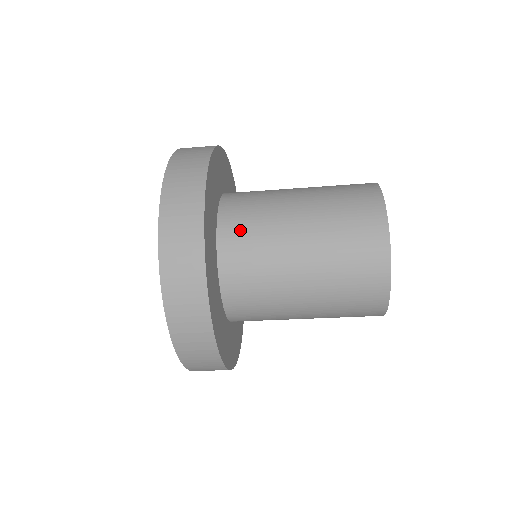
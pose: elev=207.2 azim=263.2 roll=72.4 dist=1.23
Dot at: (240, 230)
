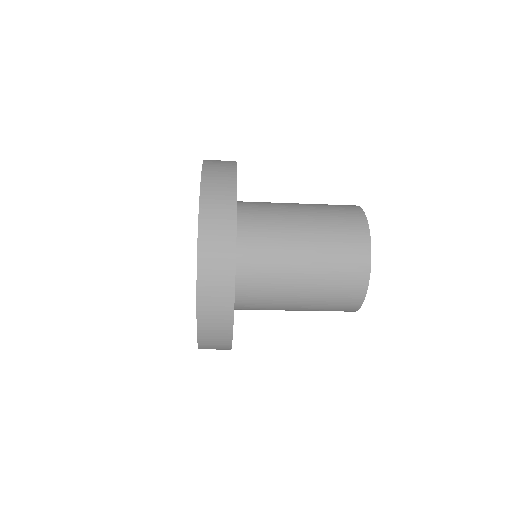
Dot at: (255, 234)
